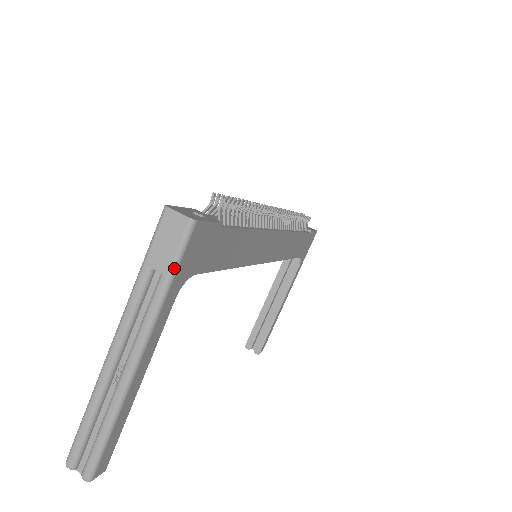
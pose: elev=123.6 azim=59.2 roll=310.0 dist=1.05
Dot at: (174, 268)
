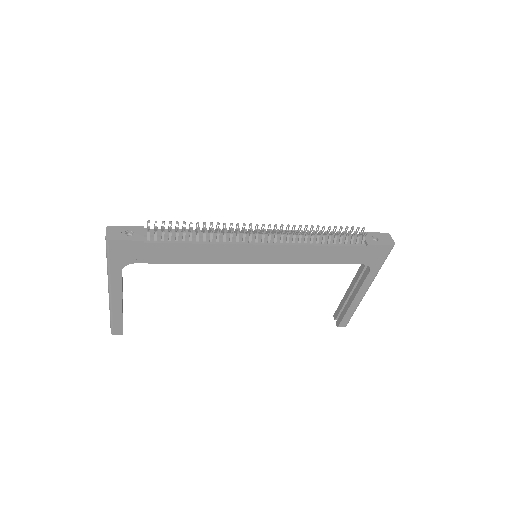
Dot at: (107, 259)
